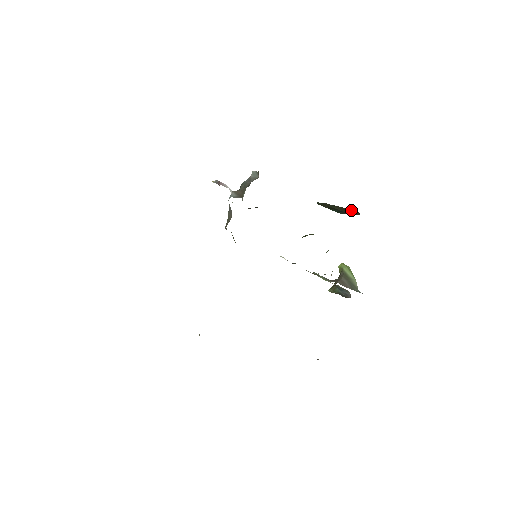
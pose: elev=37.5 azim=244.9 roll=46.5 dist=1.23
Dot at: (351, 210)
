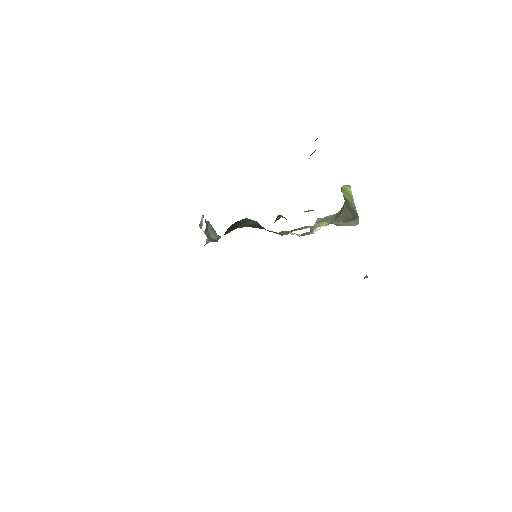
Dot at: occluded
